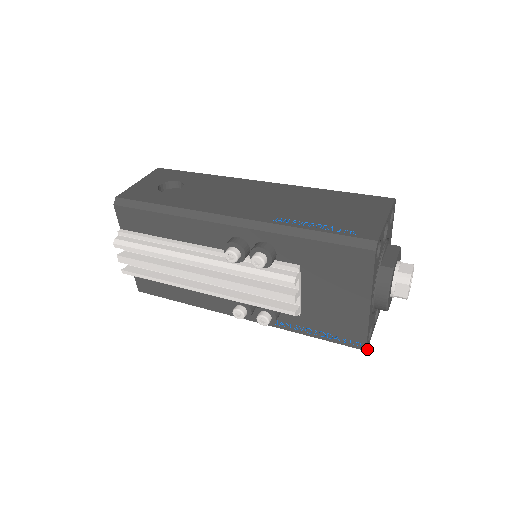
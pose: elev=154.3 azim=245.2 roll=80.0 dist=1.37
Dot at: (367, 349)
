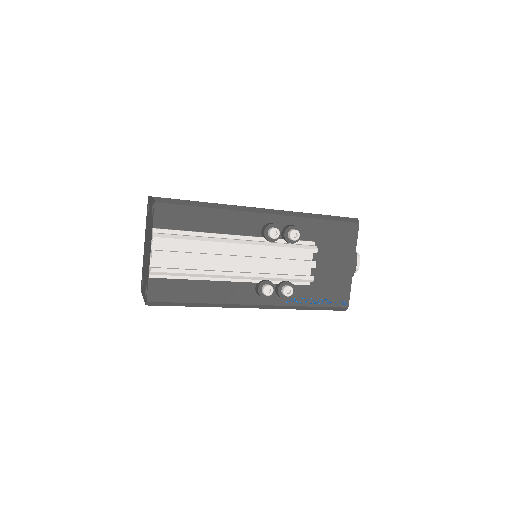
Dot at: (345, 310)
